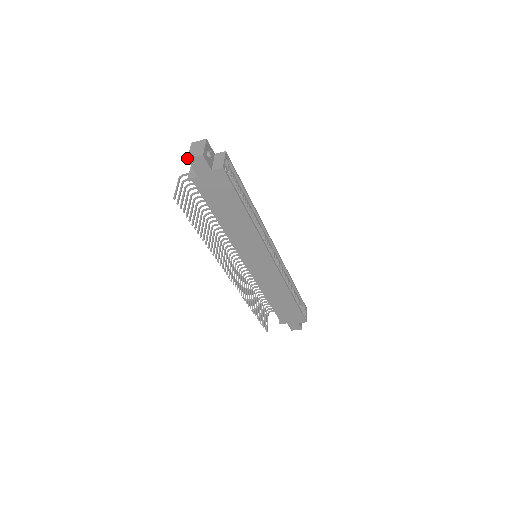
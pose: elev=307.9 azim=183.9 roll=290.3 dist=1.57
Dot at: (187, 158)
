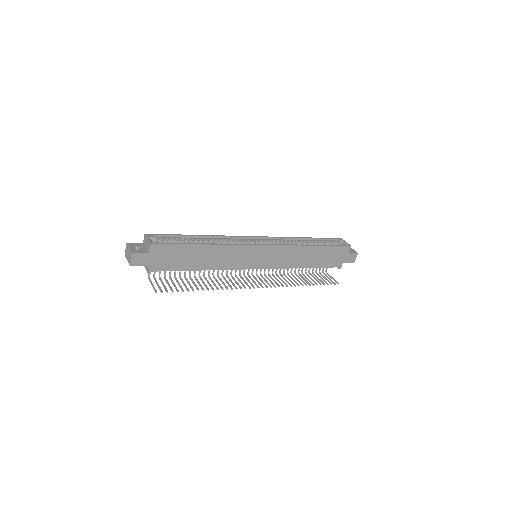
Dot at: occluded
